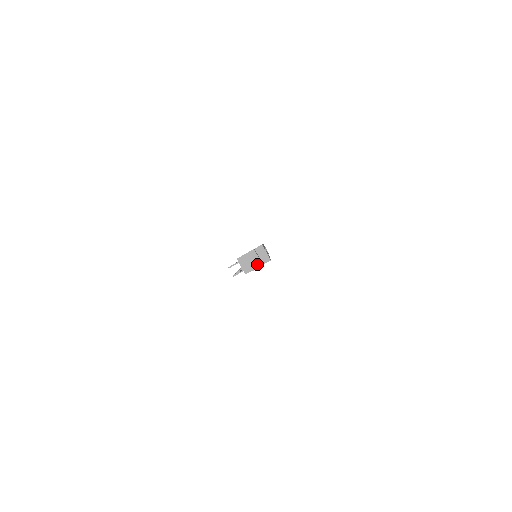
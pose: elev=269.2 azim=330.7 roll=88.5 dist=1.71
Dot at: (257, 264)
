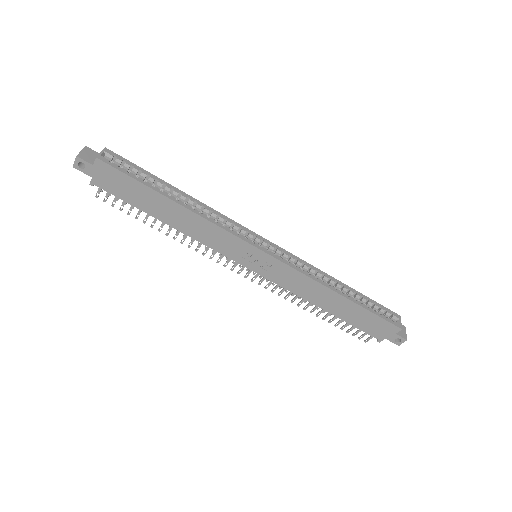
Dot at: (77, 158)
